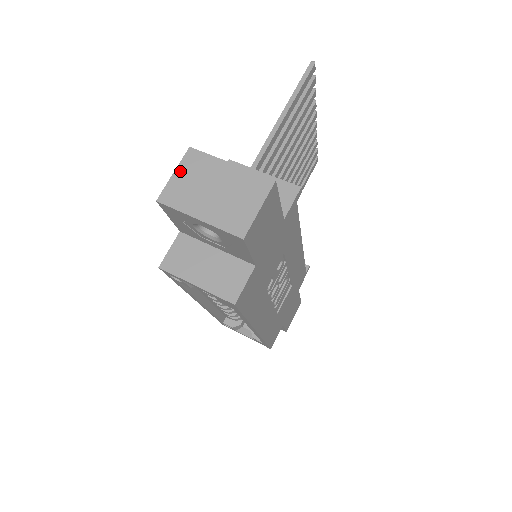
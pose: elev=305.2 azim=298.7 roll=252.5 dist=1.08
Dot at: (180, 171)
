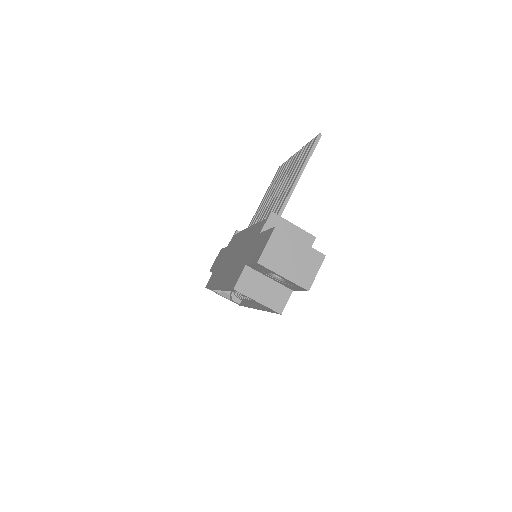
Dot at: (271, 243)
